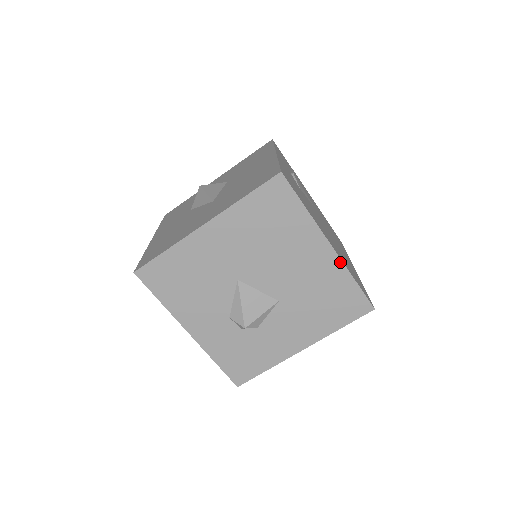
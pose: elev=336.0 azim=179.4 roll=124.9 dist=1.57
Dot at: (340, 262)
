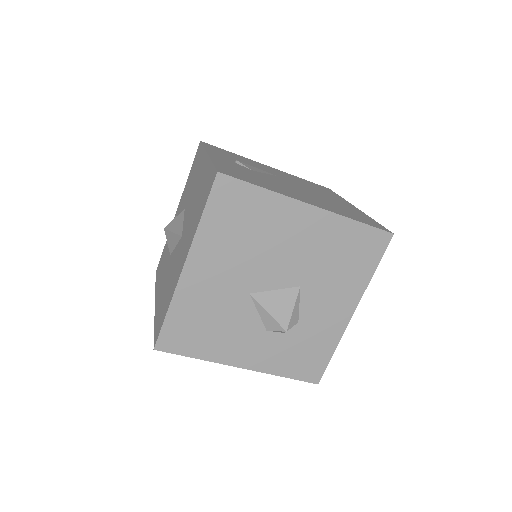
Dot at: (331, 214)
